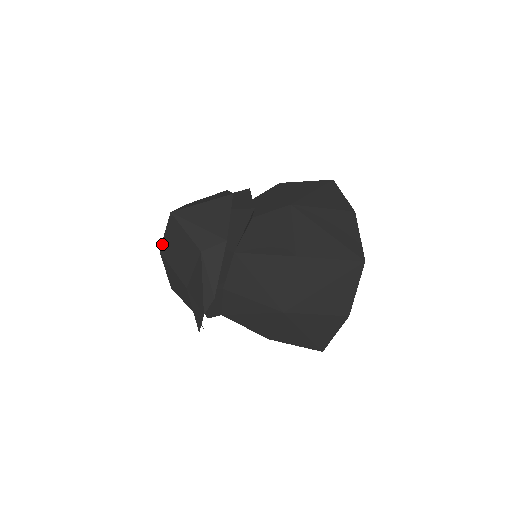
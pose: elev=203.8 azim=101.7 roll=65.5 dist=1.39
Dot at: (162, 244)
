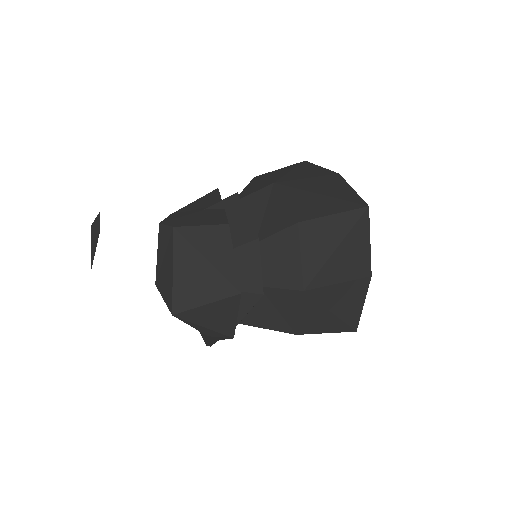
Dot at: (159, 291)
